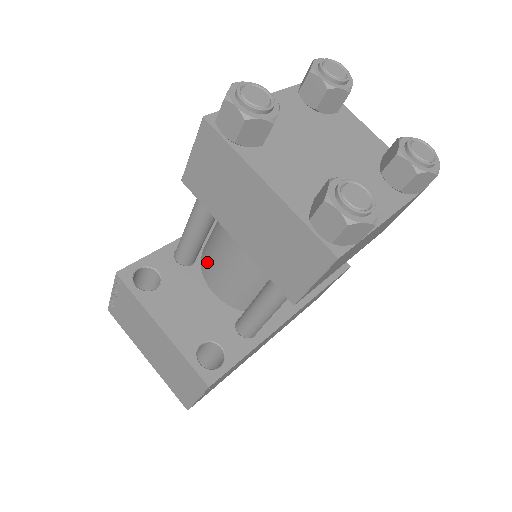
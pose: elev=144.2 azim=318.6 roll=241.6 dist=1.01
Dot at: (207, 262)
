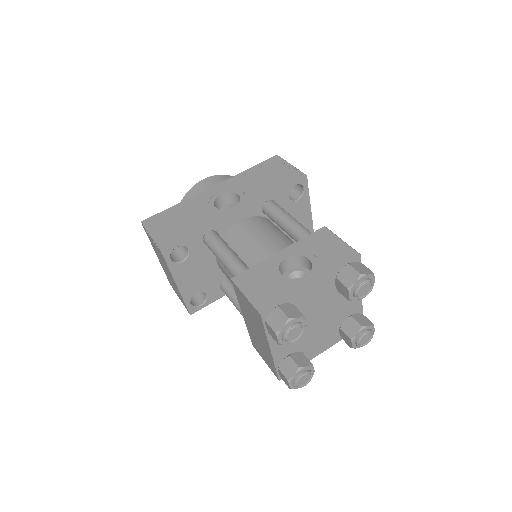
Dot at: occluded
